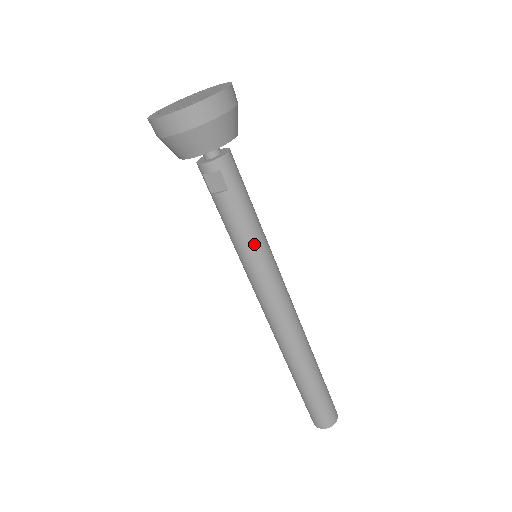
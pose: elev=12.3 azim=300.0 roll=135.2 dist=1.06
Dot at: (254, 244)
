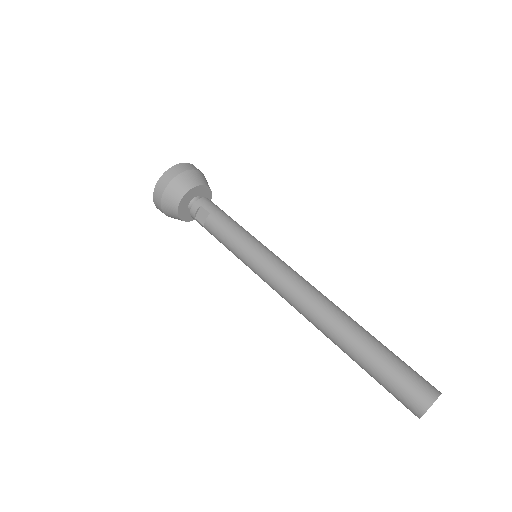
Dot at: (243, 239)
